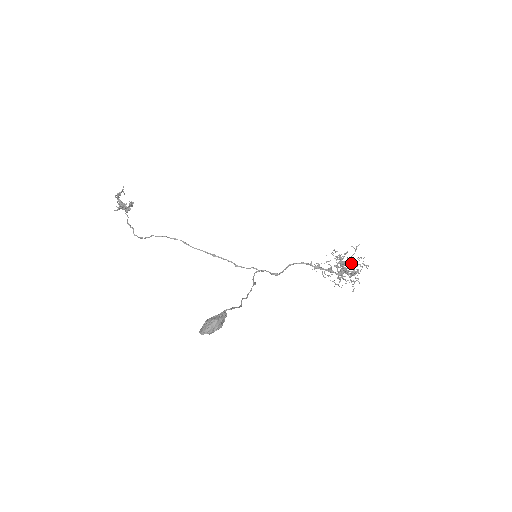
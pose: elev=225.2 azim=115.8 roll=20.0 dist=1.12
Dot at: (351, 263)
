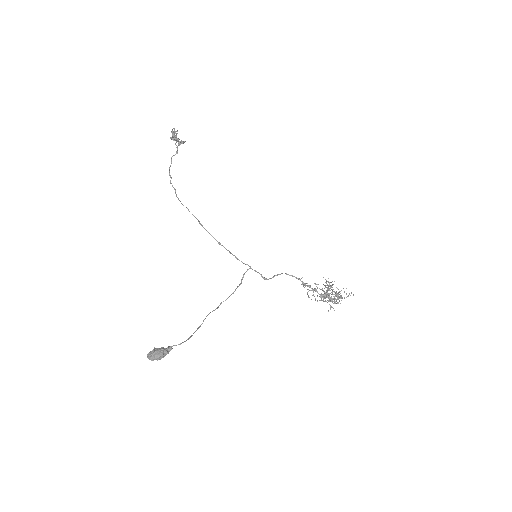
Dot at: (331, 299)
